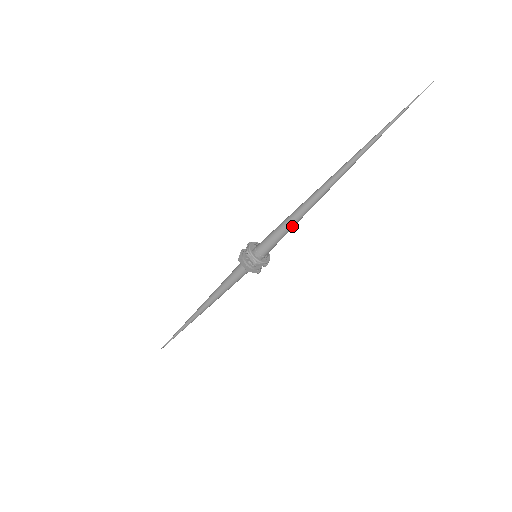
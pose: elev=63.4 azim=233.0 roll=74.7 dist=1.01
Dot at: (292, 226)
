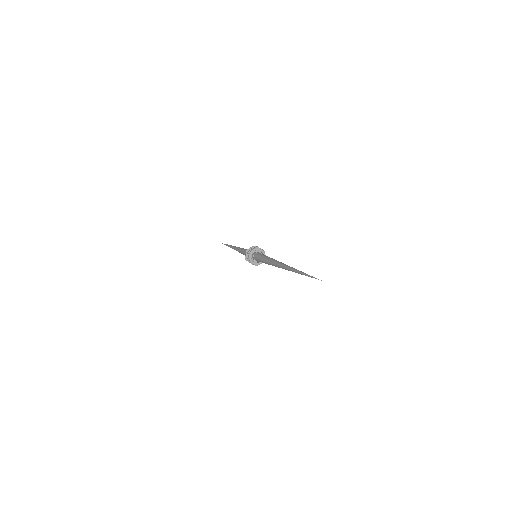
Dot at: occluded
